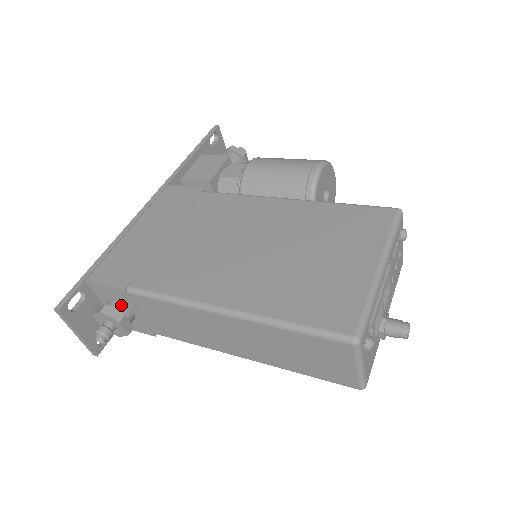
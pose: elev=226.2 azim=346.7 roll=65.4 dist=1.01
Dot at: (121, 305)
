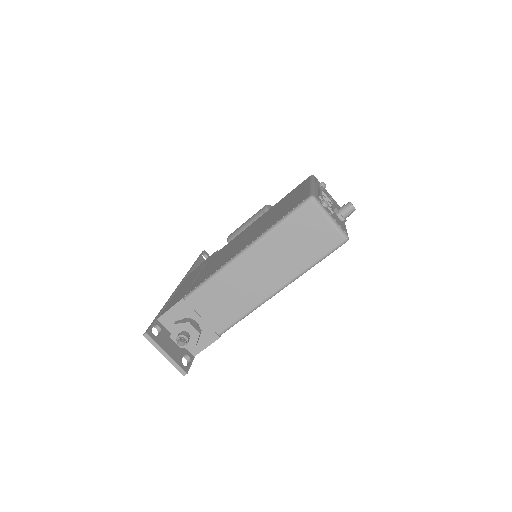
Dot at: occluded
